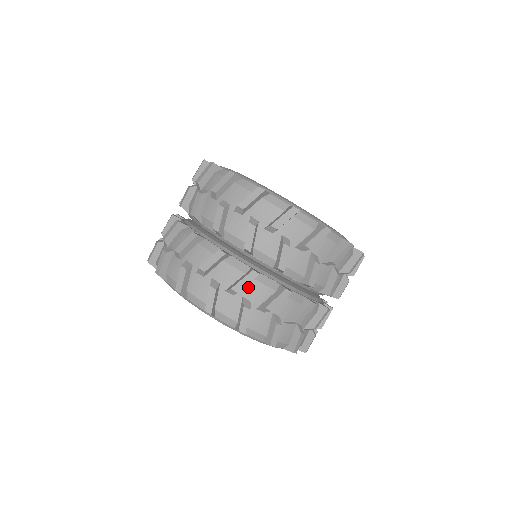
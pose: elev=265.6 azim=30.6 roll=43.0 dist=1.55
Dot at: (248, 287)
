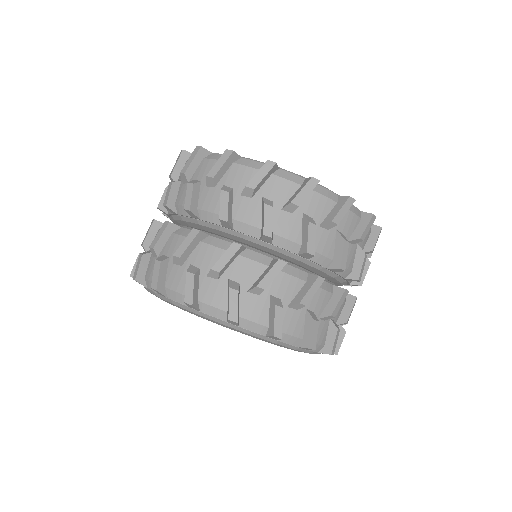
Dot at: (274, 282)
